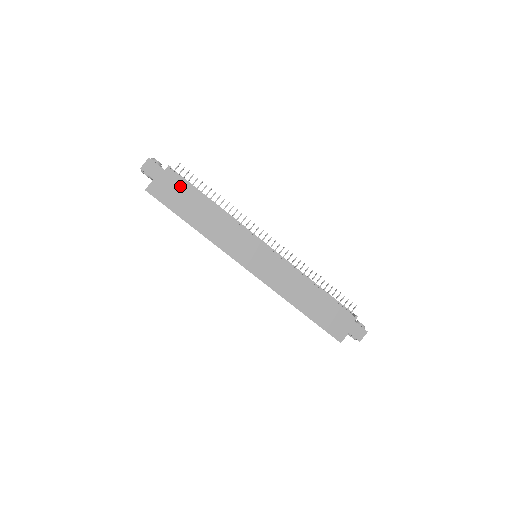
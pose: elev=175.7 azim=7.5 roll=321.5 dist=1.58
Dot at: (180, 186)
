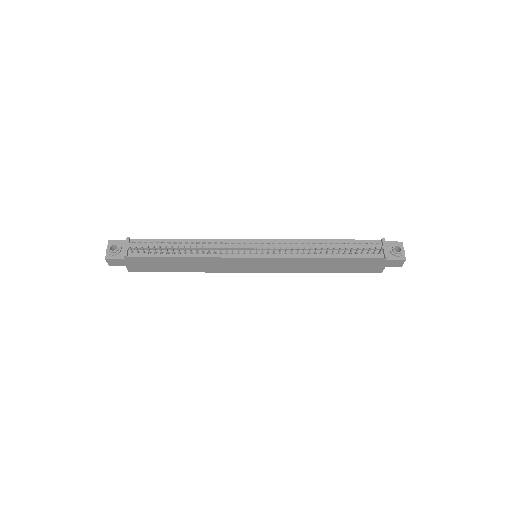
Dot at: (148, 260)
